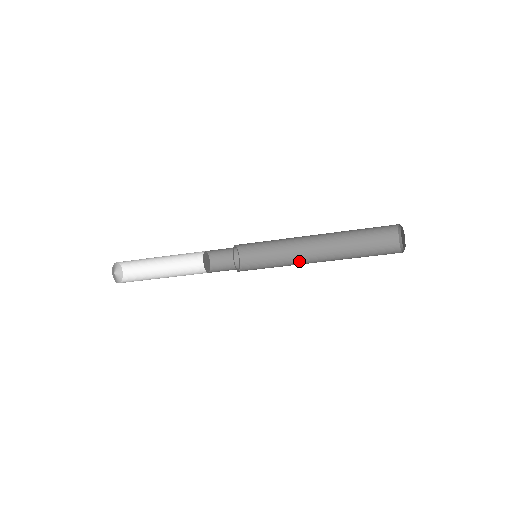
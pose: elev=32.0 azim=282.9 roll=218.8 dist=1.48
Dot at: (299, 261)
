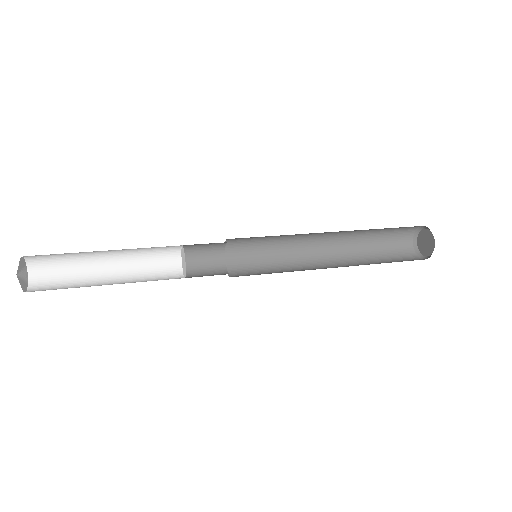
Dot at: (304, 258)
